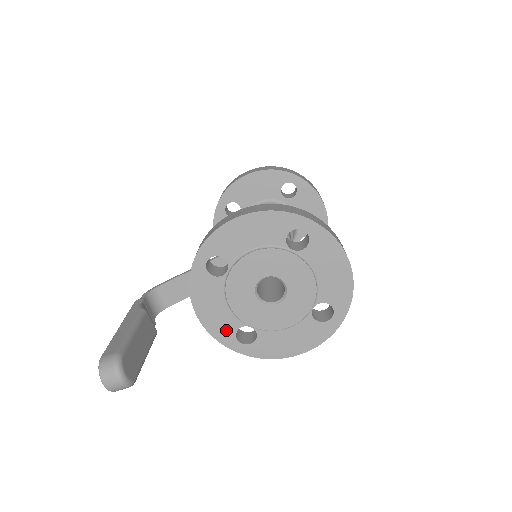
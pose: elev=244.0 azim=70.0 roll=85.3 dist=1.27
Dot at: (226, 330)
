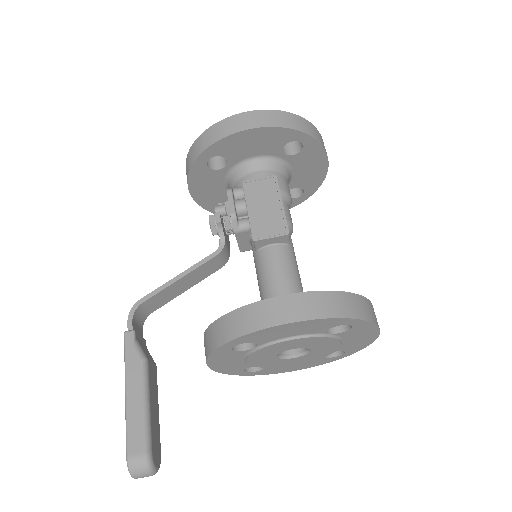
Dot at: (236, 369)
